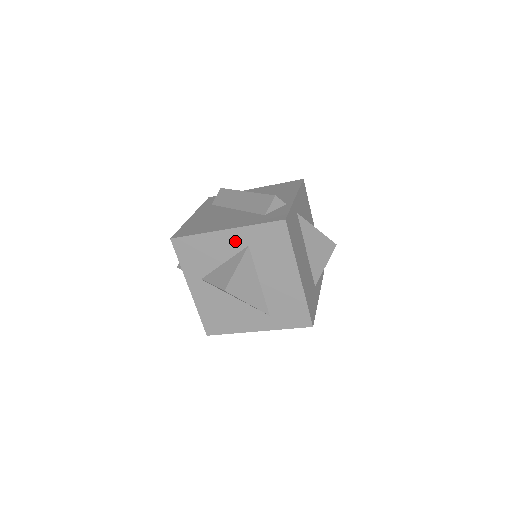
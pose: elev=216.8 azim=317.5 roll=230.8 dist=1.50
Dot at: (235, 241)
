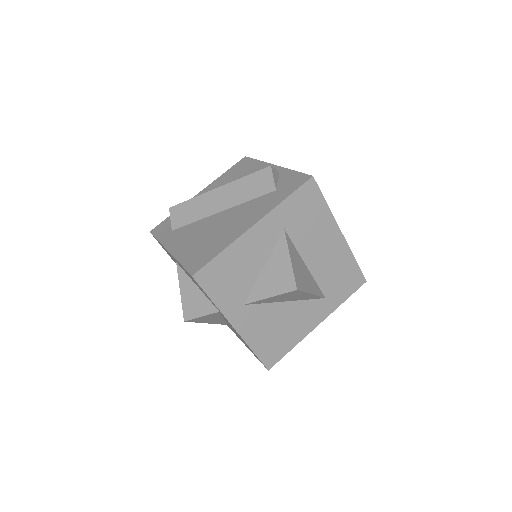
Dot at: (269, 232)
